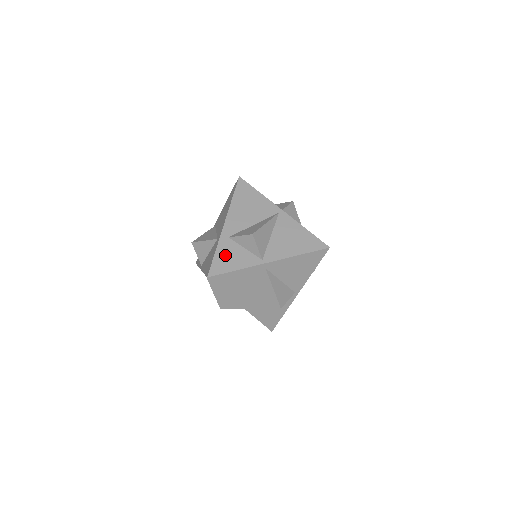
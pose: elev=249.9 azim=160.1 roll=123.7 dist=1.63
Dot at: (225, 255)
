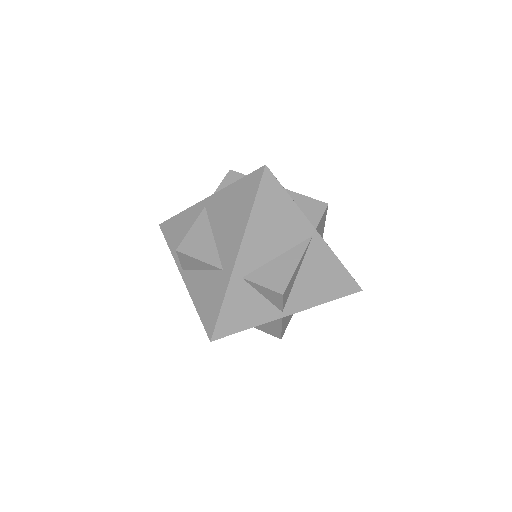
Dot at: (236, 307)
